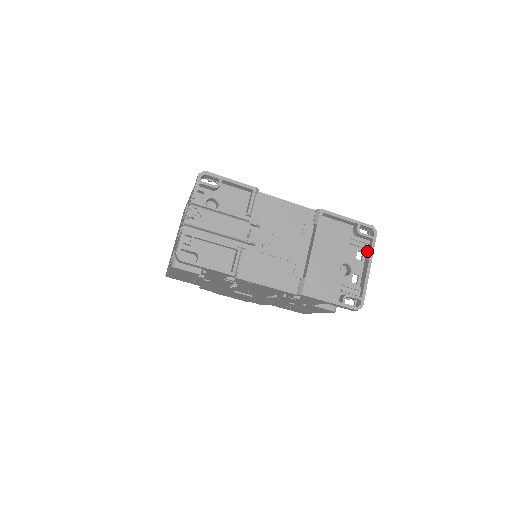
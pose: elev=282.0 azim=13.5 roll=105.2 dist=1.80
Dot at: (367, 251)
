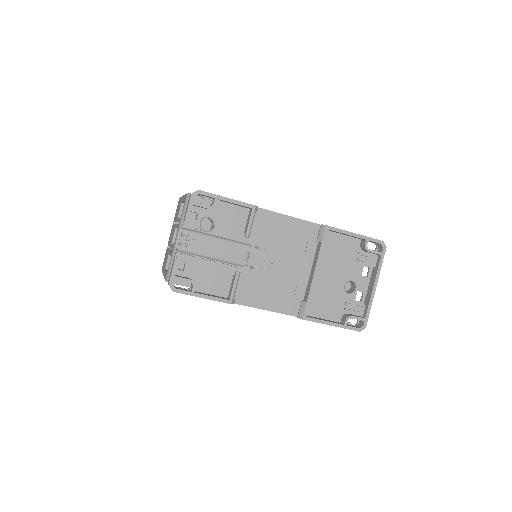
Dot at: (374, 267)
